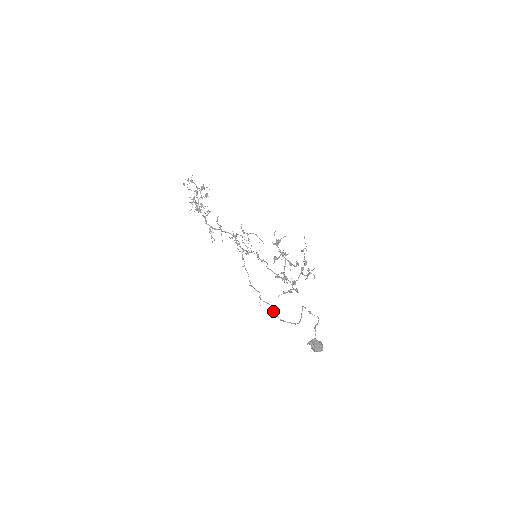
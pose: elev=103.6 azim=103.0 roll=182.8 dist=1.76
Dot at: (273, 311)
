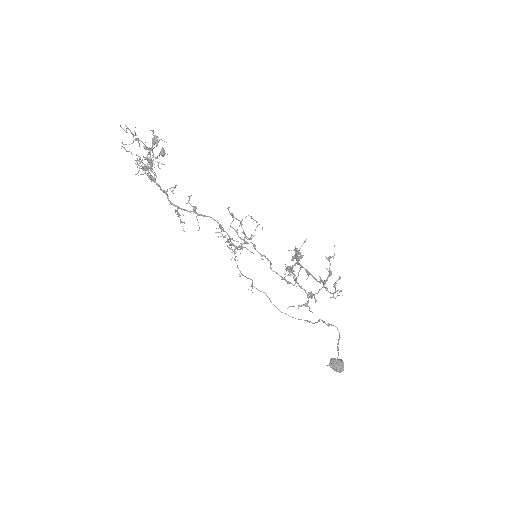
Dot at: (270, 301)
